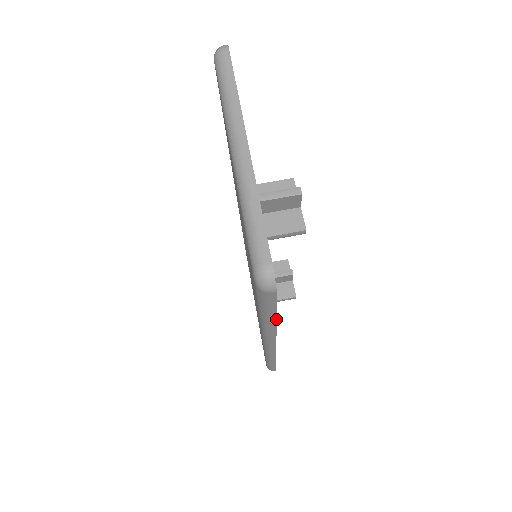
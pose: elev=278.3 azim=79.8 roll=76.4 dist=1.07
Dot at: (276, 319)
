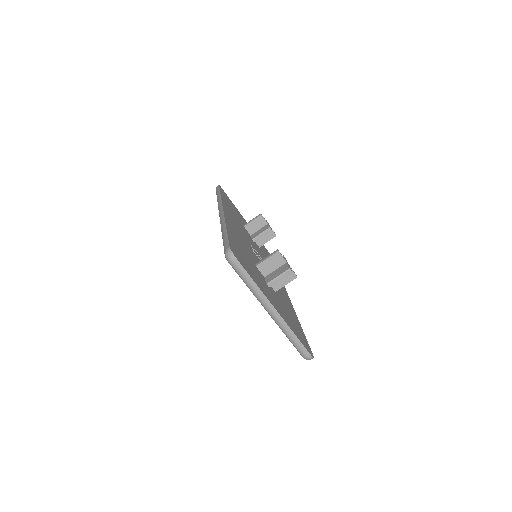
Dot at: (302, 330)
